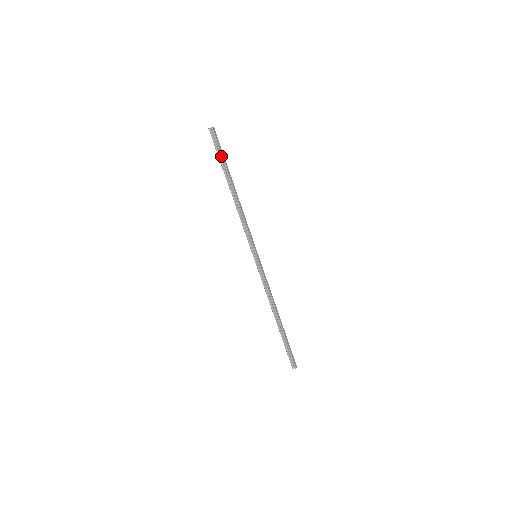
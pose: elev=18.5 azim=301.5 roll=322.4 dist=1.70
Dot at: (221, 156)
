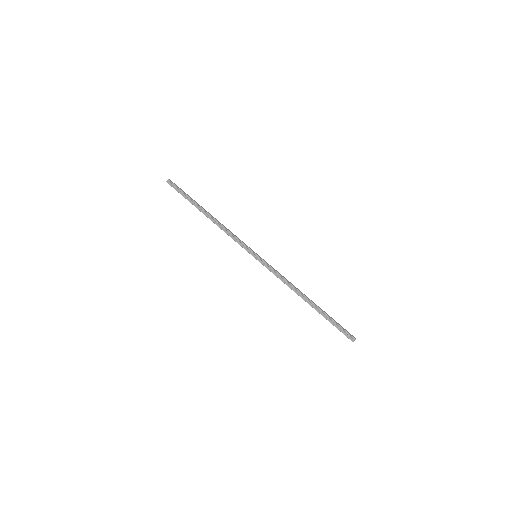
Dot at: (185, 195)
